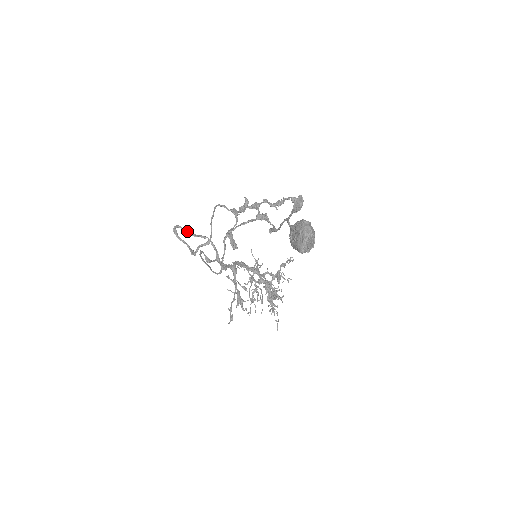
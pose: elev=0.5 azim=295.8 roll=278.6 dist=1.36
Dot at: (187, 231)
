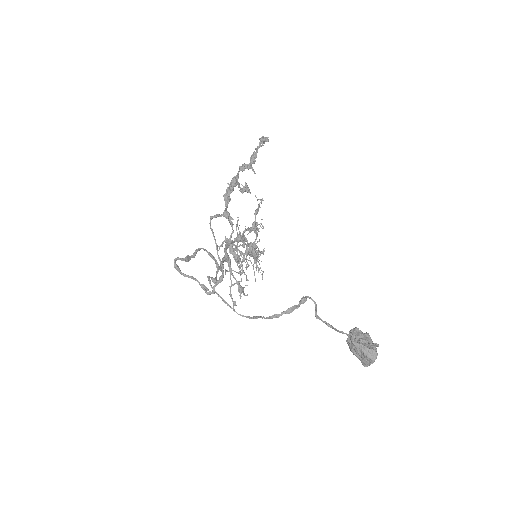
Dot at: (186, 259)
